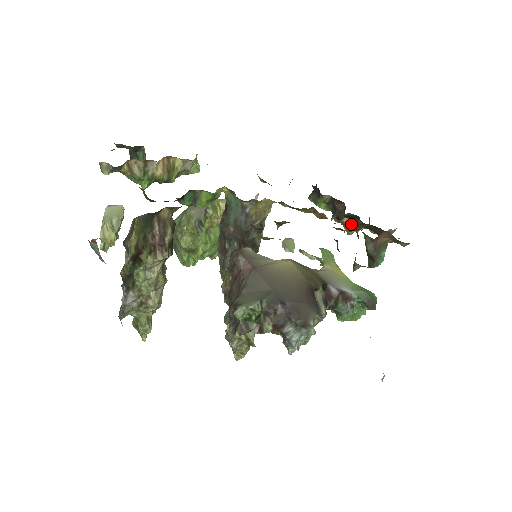
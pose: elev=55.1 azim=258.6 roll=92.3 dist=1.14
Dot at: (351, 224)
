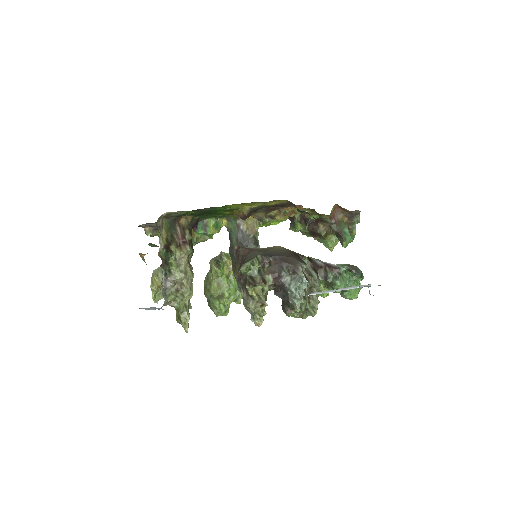
Dot at: occluded
